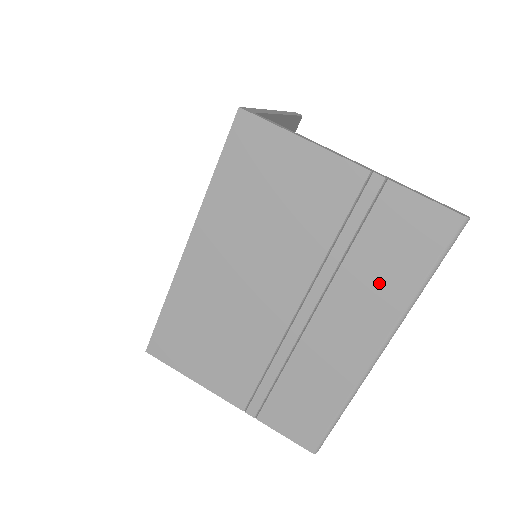
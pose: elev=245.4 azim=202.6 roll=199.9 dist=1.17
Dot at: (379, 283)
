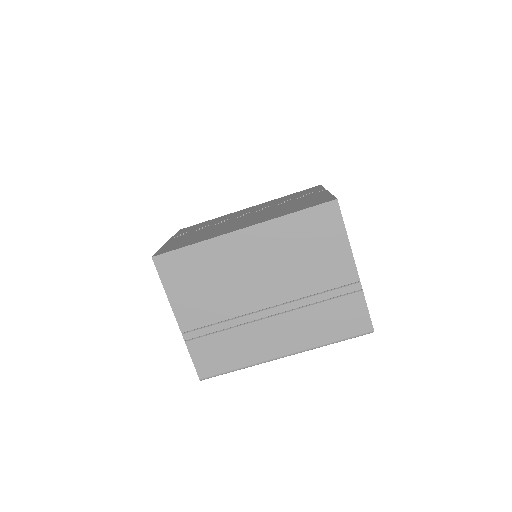
Dot at: (316, 328)
